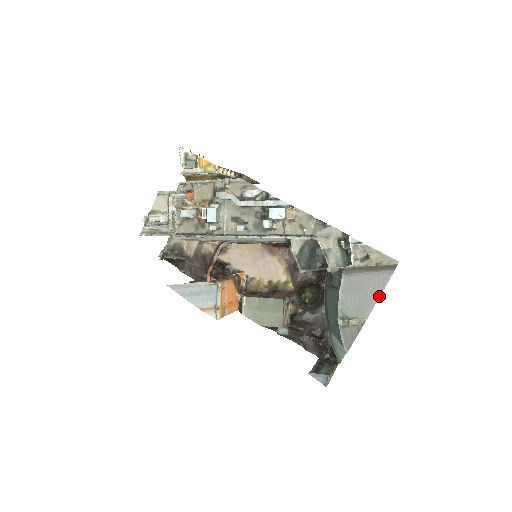
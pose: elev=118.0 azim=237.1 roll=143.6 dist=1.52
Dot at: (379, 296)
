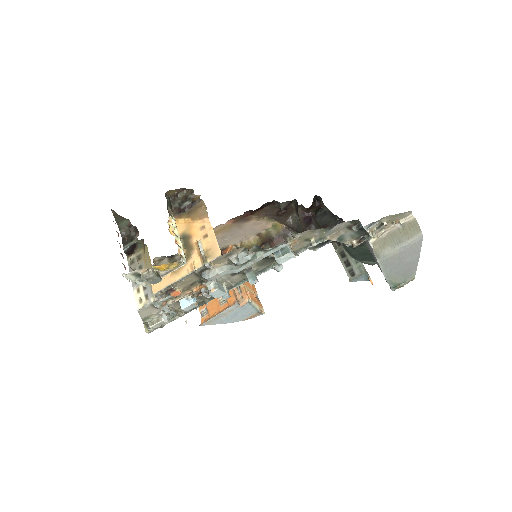
Dot at: (418, 260)
